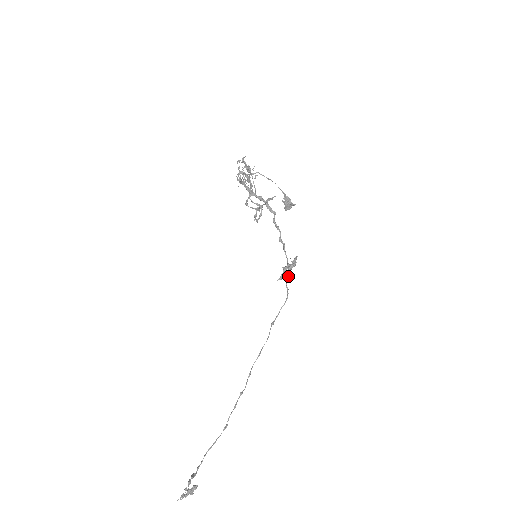
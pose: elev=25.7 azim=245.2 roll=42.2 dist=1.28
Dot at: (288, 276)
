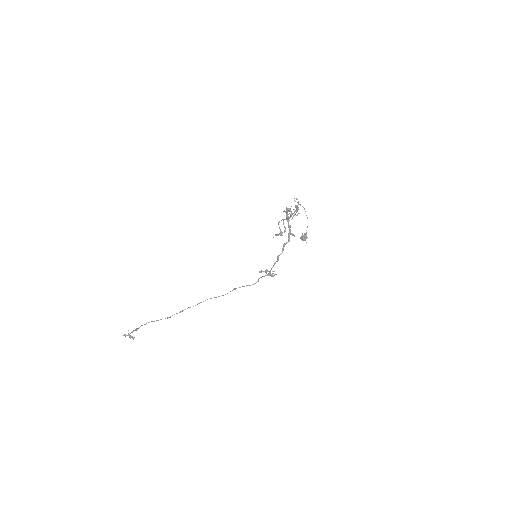
Dot at: (264, 276)
